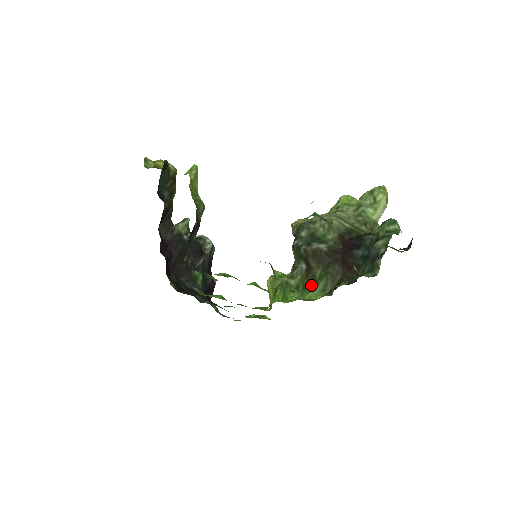
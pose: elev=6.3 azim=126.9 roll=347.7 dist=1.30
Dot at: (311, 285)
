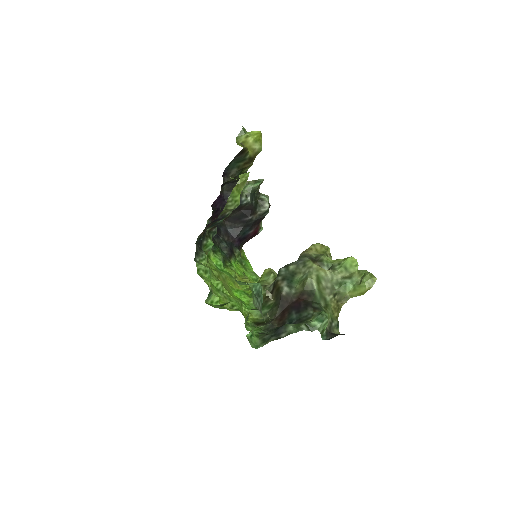
Dot at: occluded
